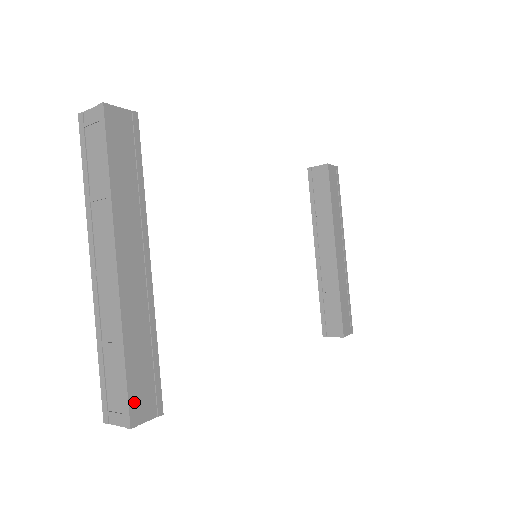
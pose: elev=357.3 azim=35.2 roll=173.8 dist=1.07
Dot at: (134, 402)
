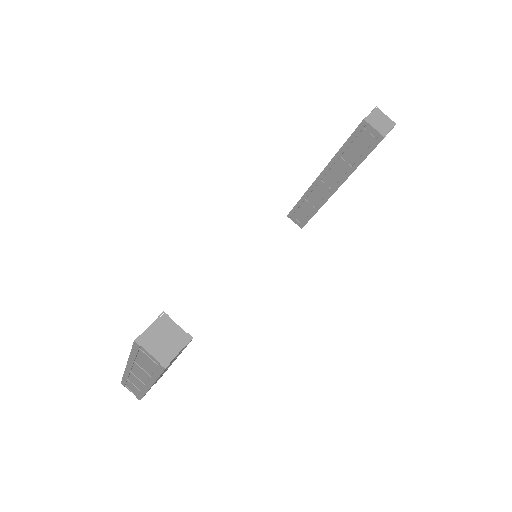
Dot at: occluded
